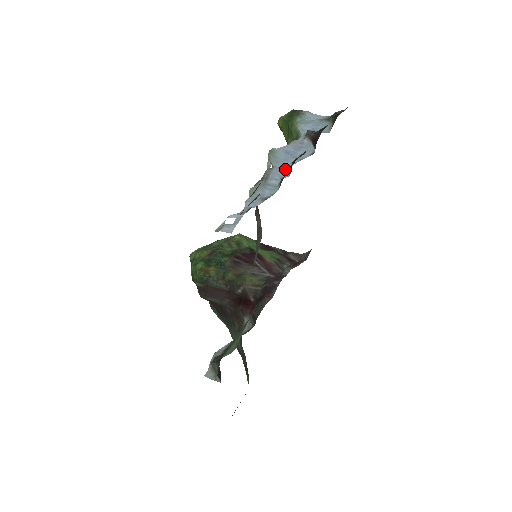
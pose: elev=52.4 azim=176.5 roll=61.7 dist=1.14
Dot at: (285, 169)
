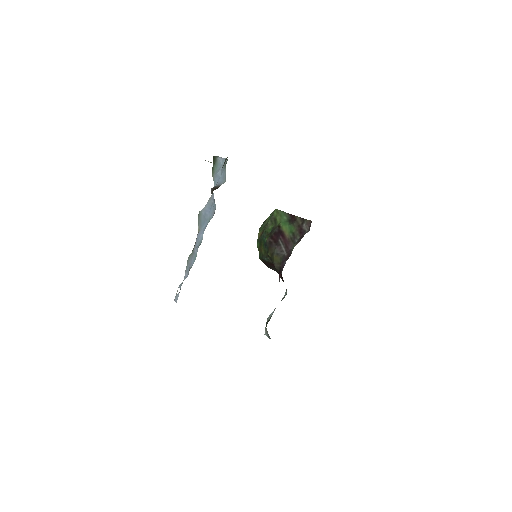
Dot at: (202, 234)
